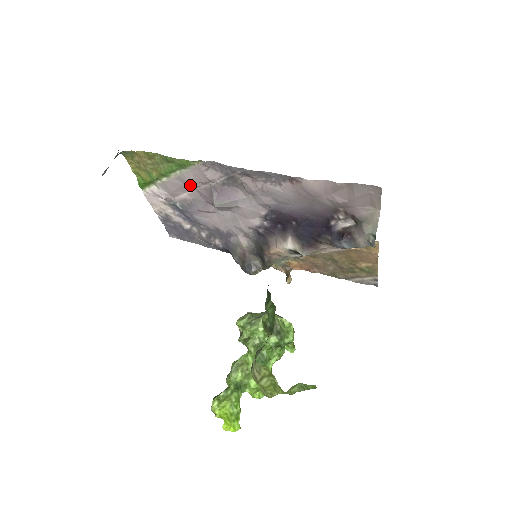
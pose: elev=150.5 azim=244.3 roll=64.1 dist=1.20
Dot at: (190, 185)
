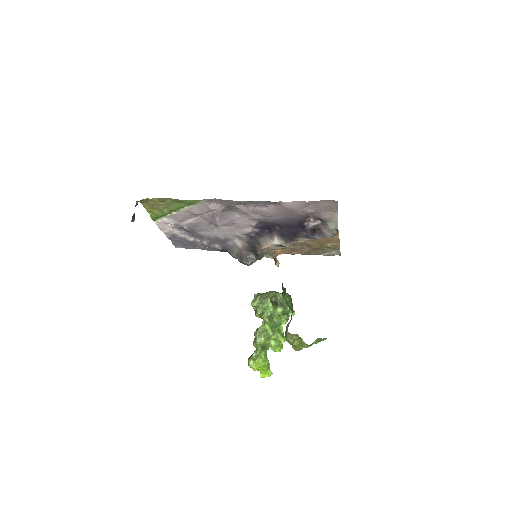
Dot at: (196, 214)
